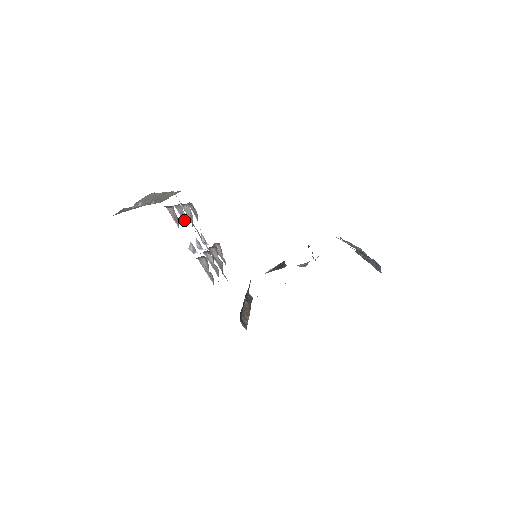
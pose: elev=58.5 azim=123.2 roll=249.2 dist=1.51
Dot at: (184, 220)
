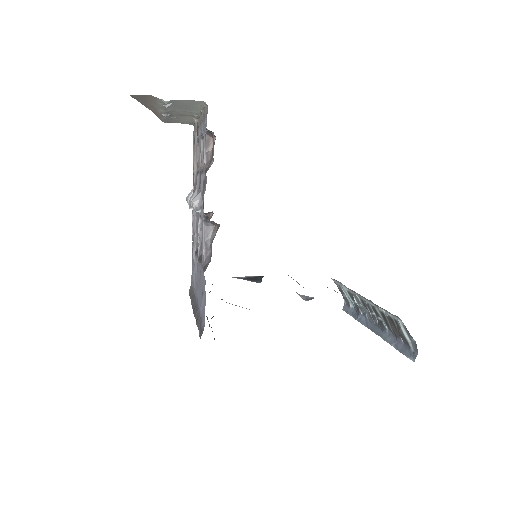
Dot at: (202, 162)
